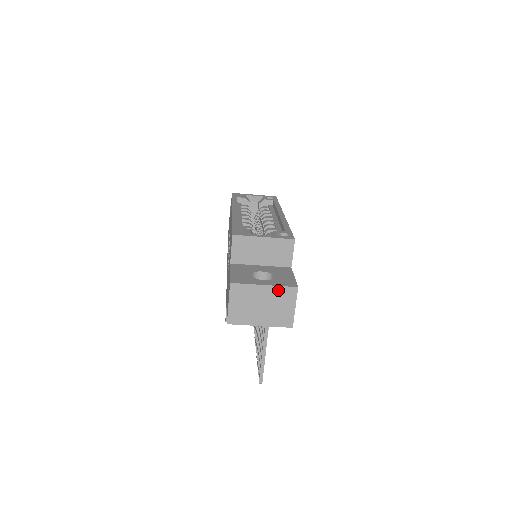
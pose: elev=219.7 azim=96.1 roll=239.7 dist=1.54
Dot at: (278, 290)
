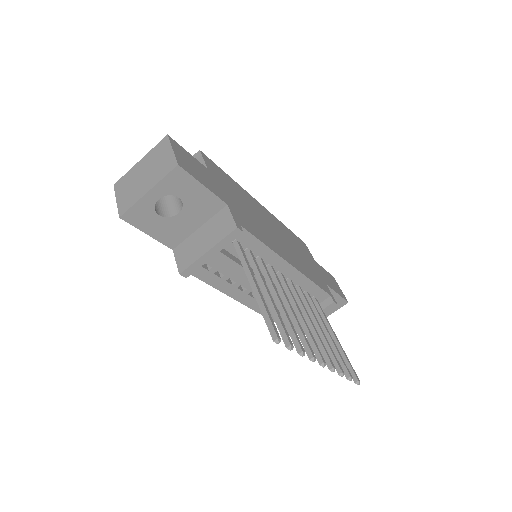
Dot at: (152, 153)
